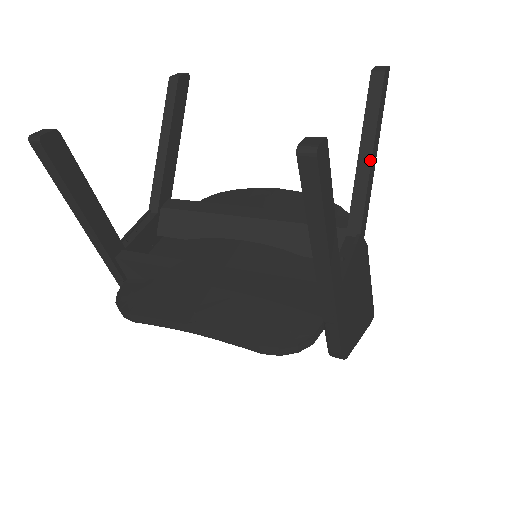
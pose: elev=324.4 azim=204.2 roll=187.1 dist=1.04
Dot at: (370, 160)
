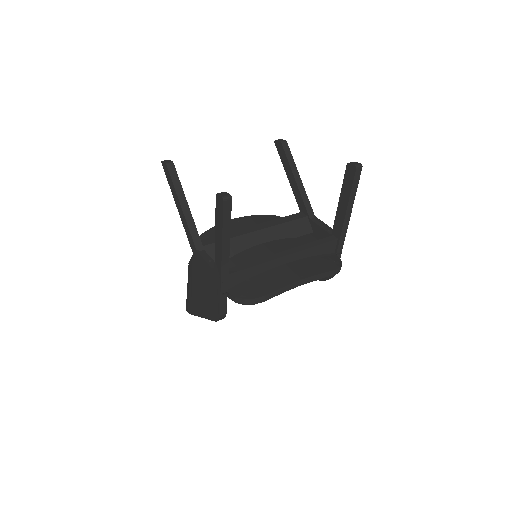
Dot at: (301, 182)
